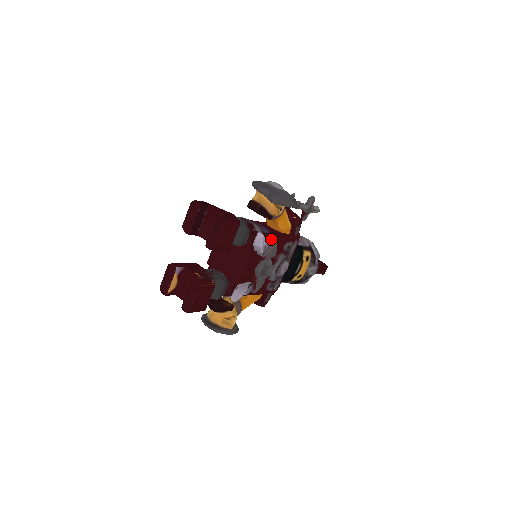
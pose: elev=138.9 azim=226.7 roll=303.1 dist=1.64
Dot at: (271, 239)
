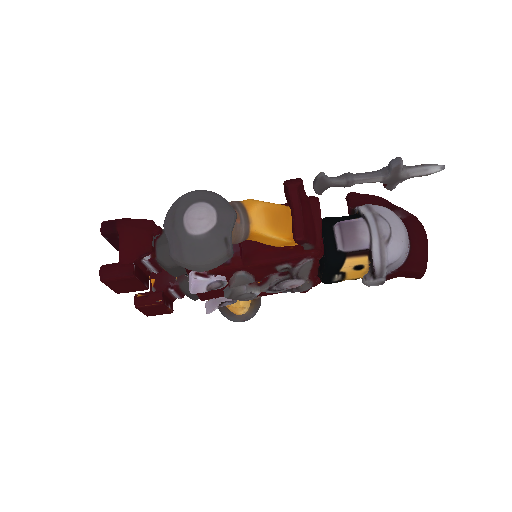
Dot at: (230, 270)
